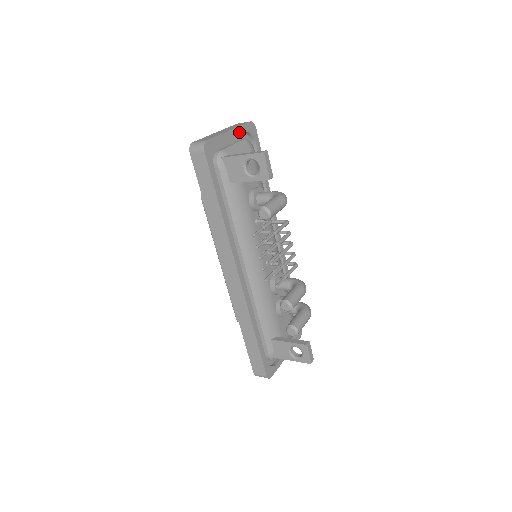
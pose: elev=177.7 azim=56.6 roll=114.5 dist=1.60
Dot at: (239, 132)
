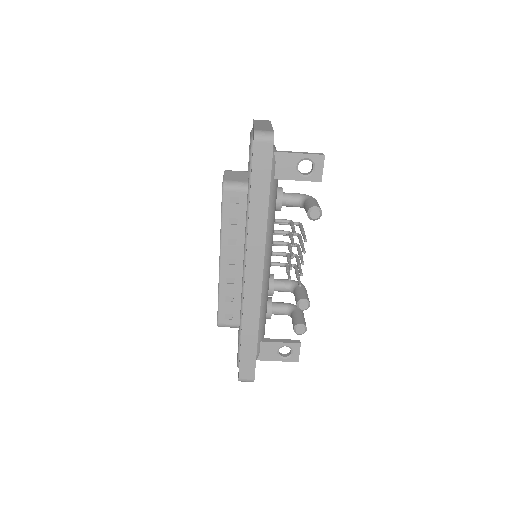
Dot at: occluded
